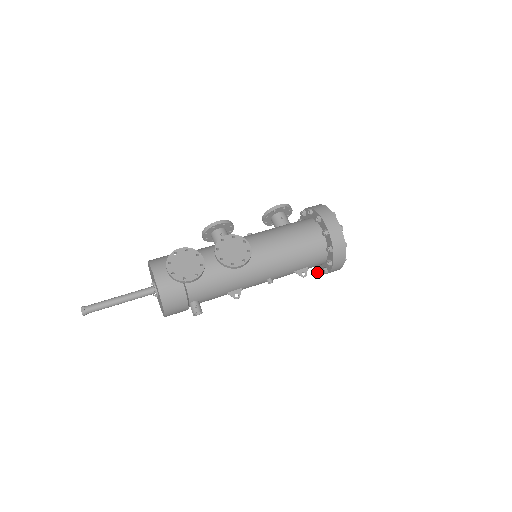
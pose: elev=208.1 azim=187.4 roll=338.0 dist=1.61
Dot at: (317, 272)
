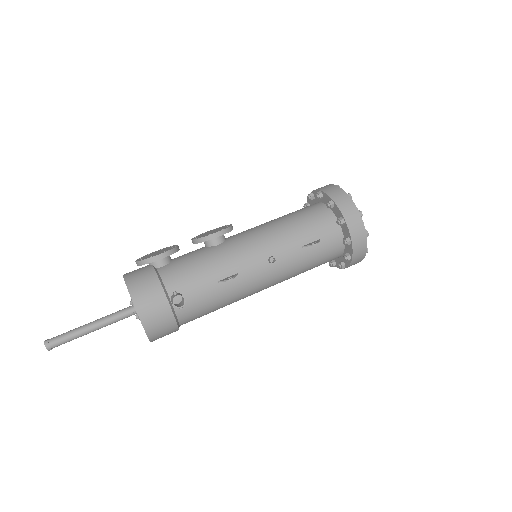
Dot at: (347, 259)
